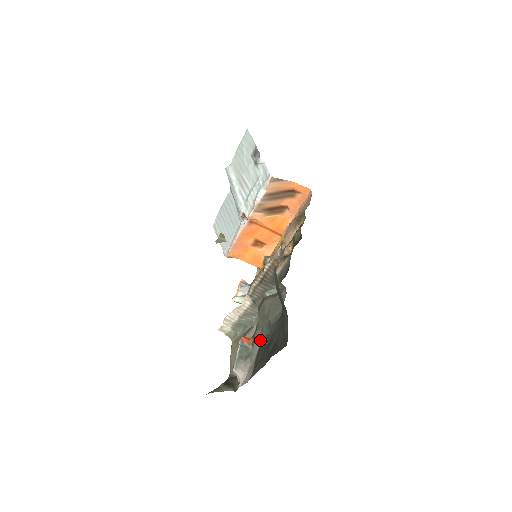
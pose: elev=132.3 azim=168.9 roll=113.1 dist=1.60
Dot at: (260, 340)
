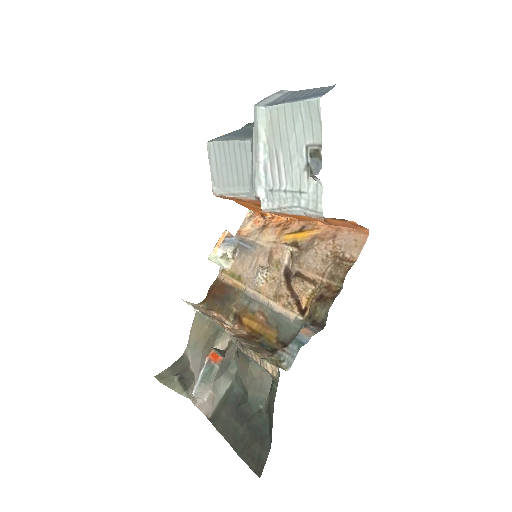
Dot at: (230, 383)
